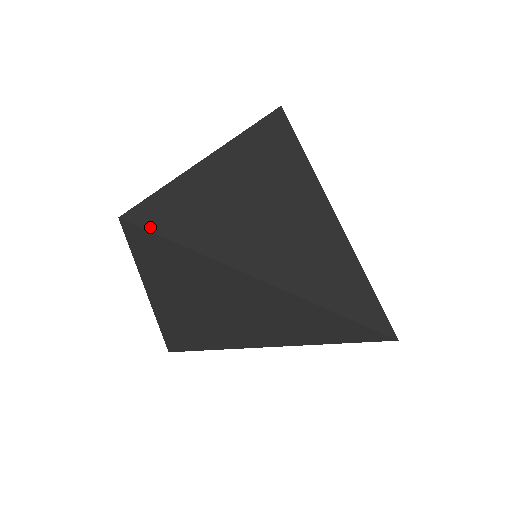
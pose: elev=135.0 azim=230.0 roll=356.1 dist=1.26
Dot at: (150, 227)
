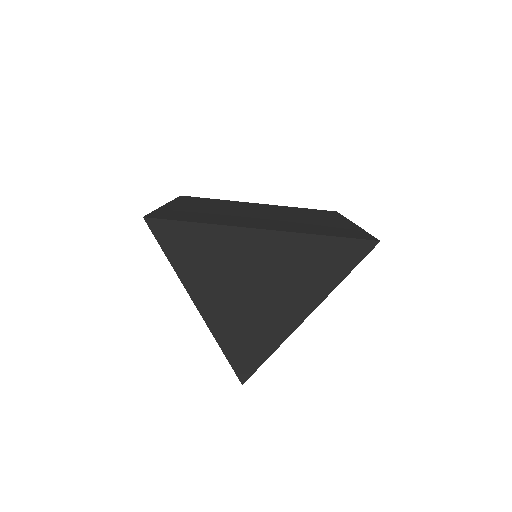
Dot at: (159, 238)
